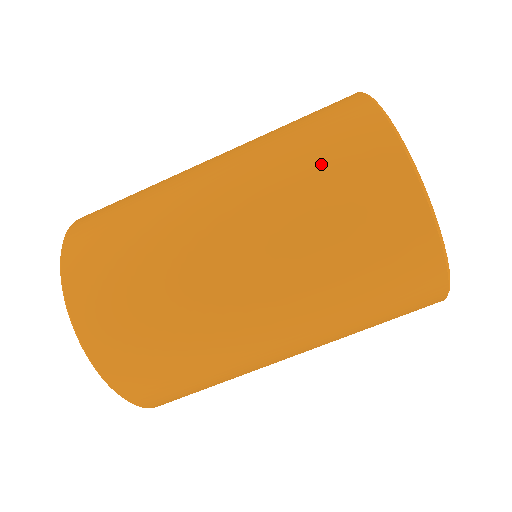
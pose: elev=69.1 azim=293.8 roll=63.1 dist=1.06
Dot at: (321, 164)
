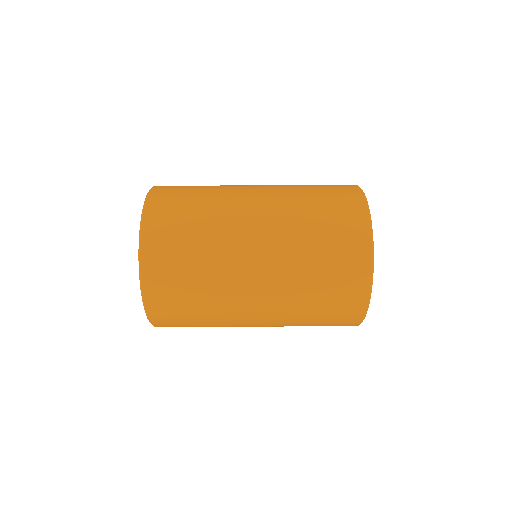
Dot at: (321, 199)
